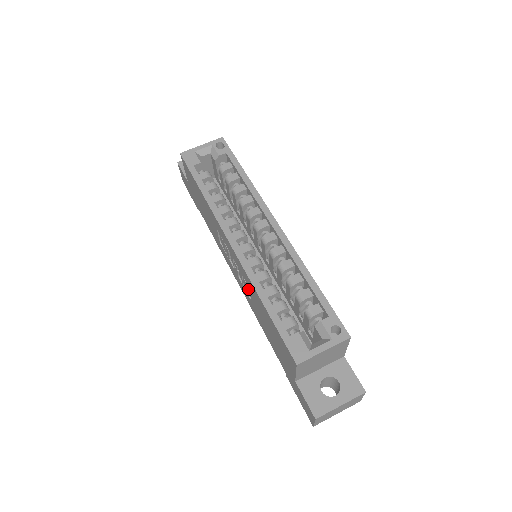
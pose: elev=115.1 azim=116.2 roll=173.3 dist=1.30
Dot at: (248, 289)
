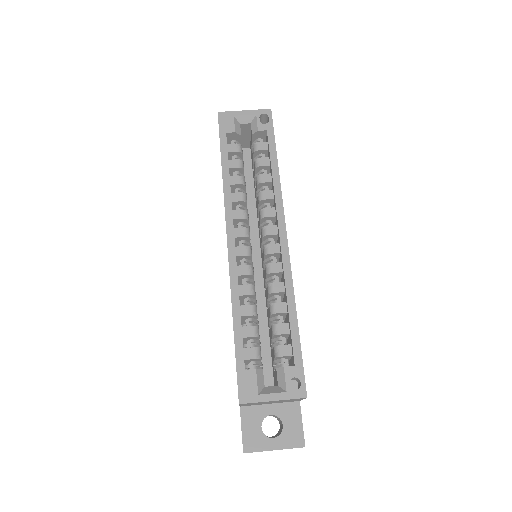
Dot at: occluded
